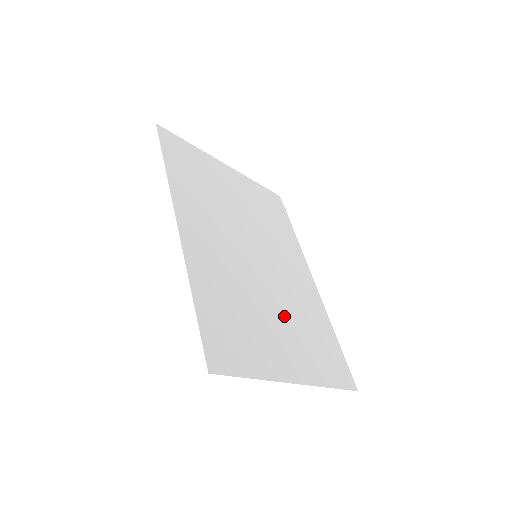
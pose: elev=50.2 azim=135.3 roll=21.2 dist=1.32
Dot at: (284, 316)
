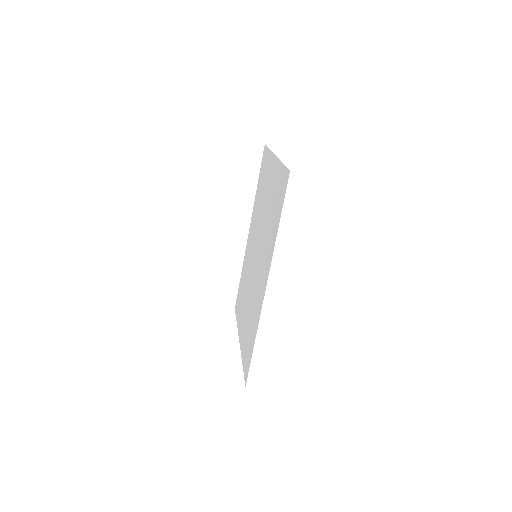
Dot at: occluded
